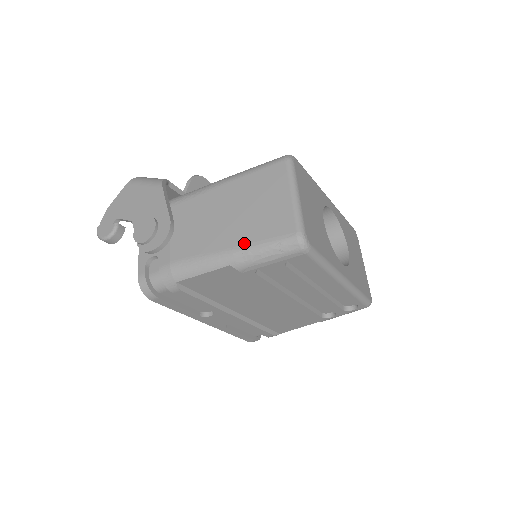
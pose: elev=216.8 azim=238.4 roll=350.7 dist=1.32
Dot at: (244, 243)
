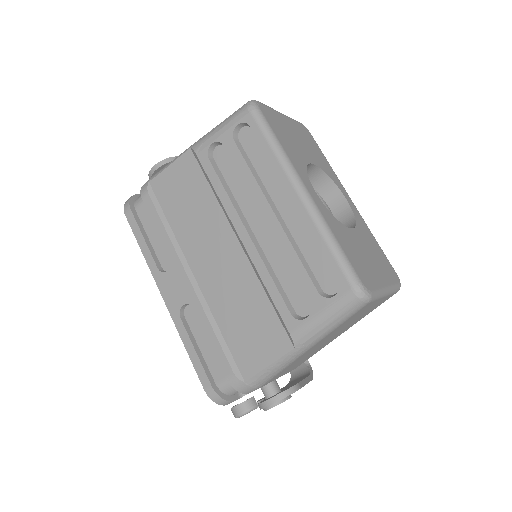
Dot at: occluded
